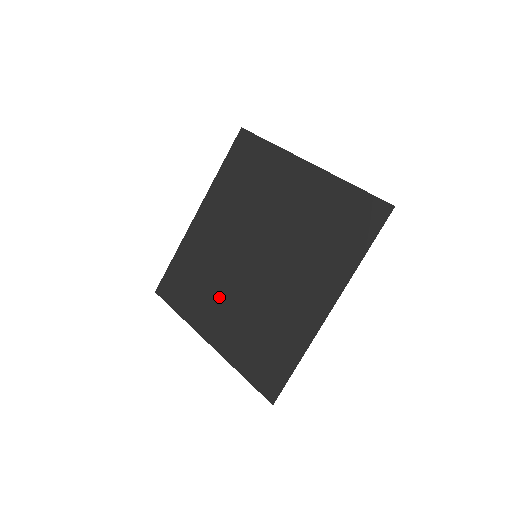
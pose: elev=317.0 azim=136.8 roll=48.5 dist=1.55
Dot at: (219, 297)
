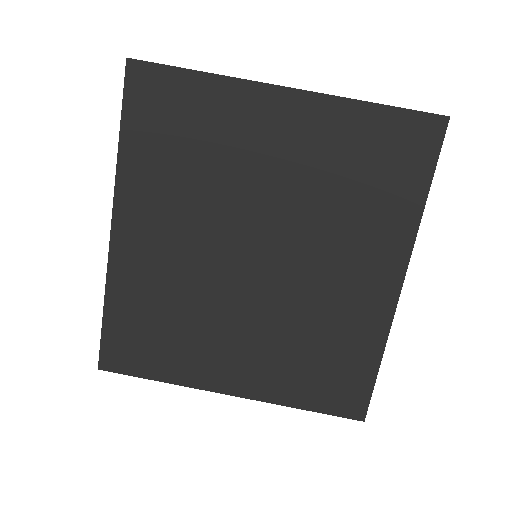
Dot at: (220, 333)
